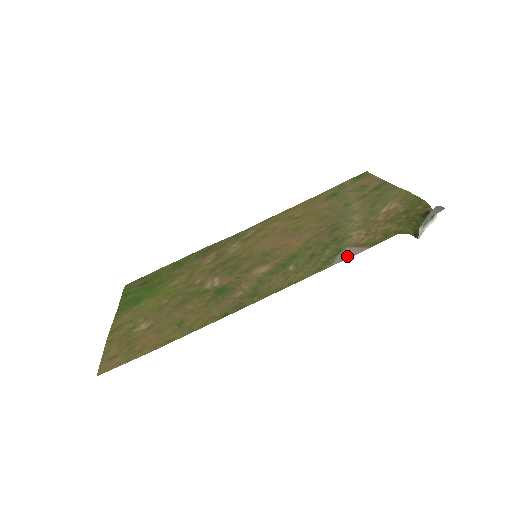
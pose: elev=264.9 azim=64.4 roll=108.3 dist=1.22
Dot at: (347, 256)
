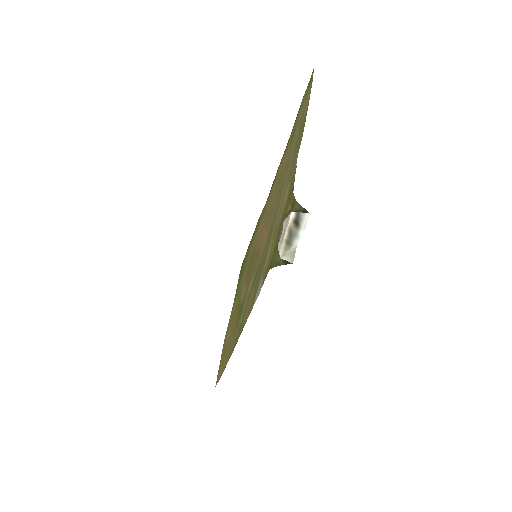
Dot at: (257, 295)
